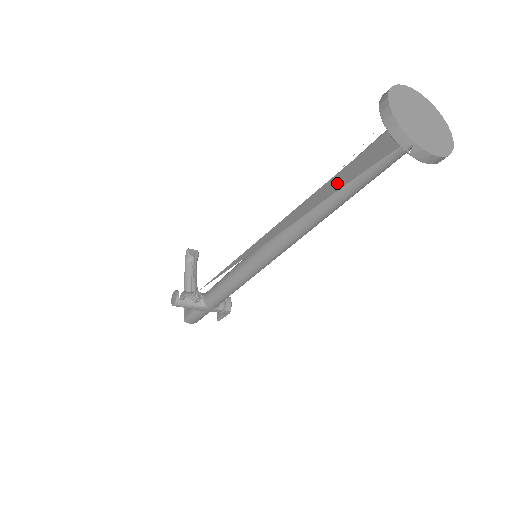
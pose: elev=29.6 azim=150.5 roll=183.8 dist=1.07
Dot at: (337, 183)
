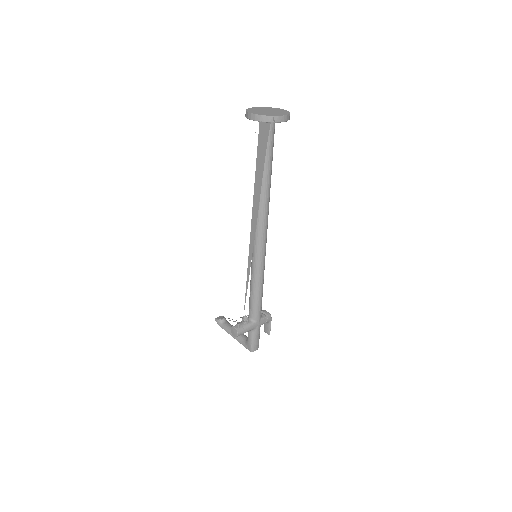
Dot at: (260, 167)
